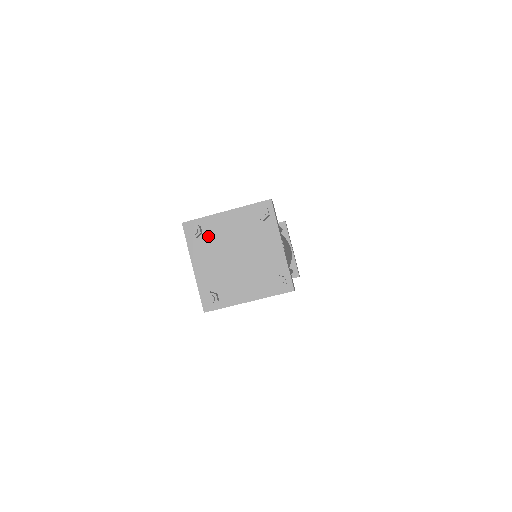
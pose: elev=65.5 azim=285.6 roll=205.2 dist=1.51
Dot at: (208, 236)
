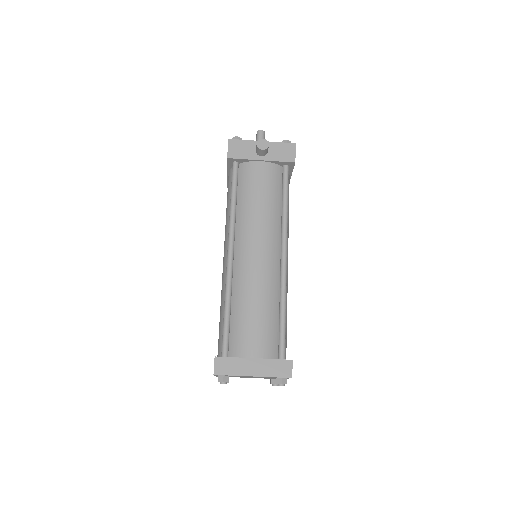
Dot at: occluded
